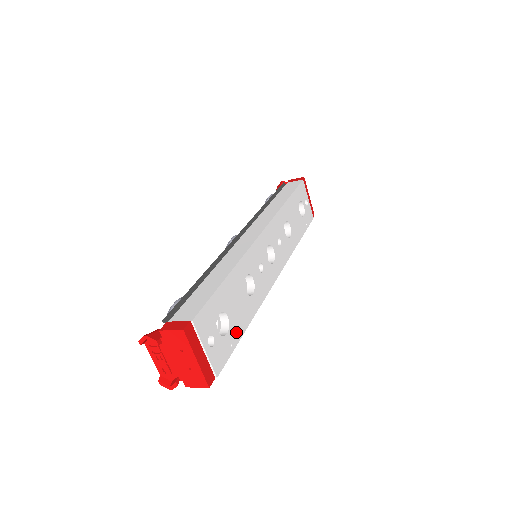
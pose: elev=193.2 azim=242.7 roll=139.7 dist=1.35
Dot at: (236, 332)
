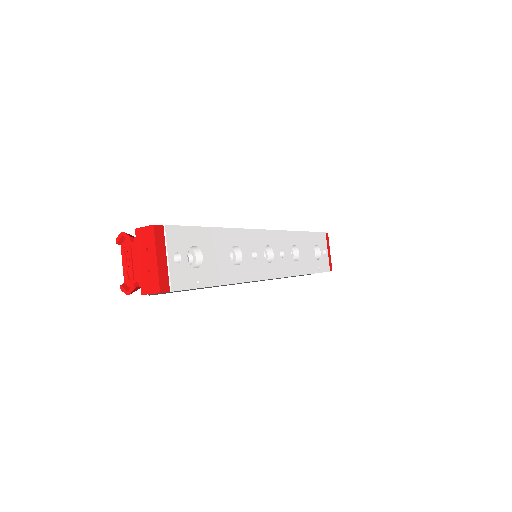
Dot at: (207, 277)
